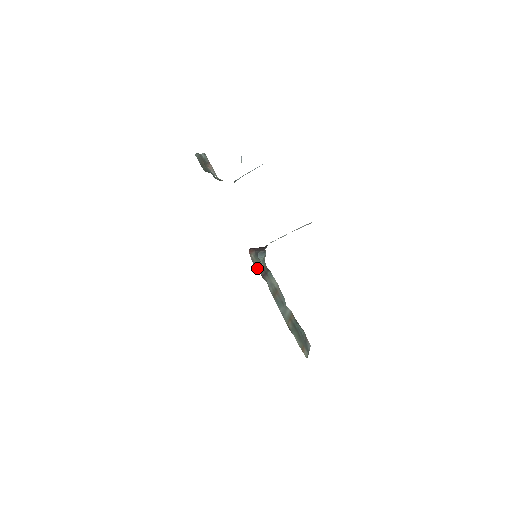
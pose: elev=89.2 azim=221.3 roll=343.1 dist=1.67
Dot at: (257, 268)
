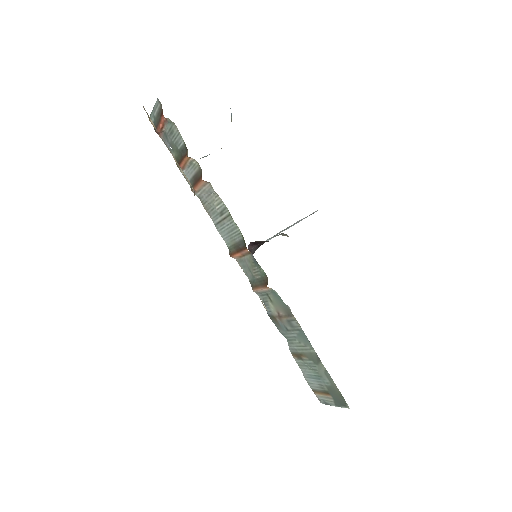
Dot at: occluded
